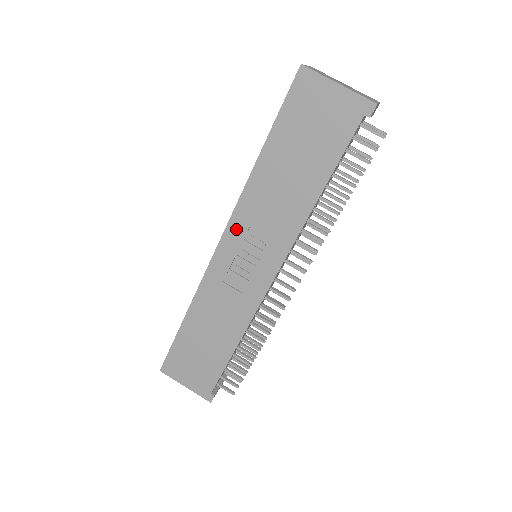
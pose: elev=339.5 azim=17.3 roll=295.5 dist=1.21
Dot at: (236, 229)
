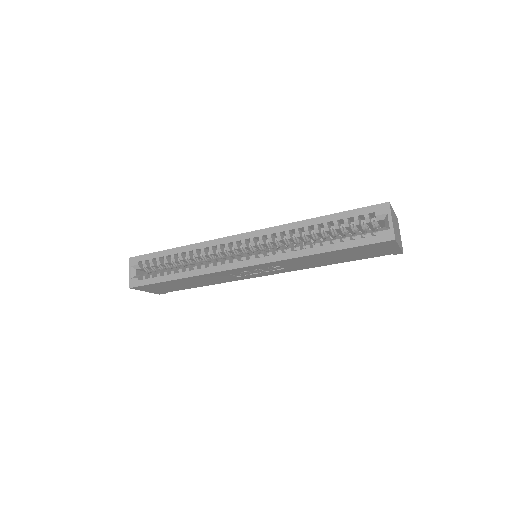
Dot at: (267, 265)
